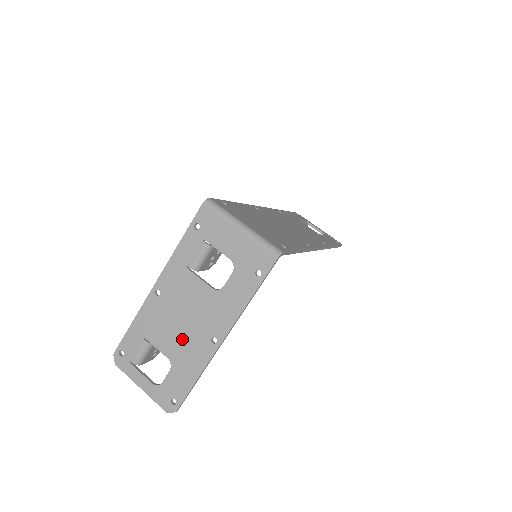
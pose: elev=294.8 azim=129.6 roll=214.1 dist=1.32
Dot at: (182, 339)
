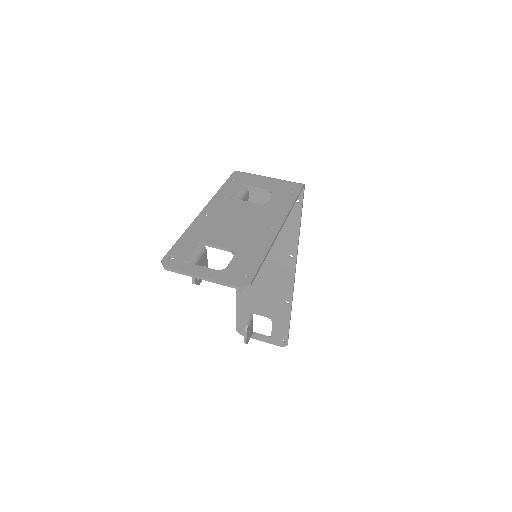
Dot at: (240, 234)
